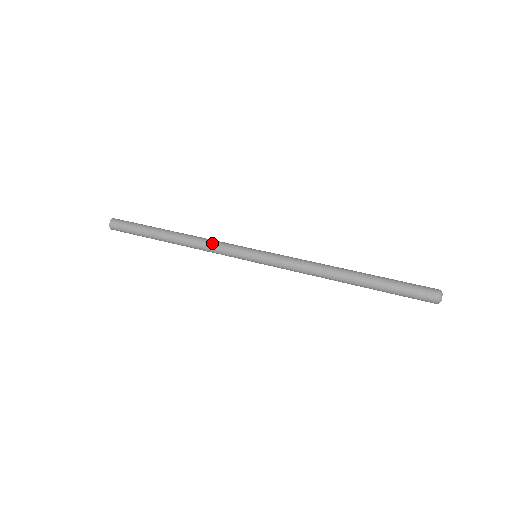
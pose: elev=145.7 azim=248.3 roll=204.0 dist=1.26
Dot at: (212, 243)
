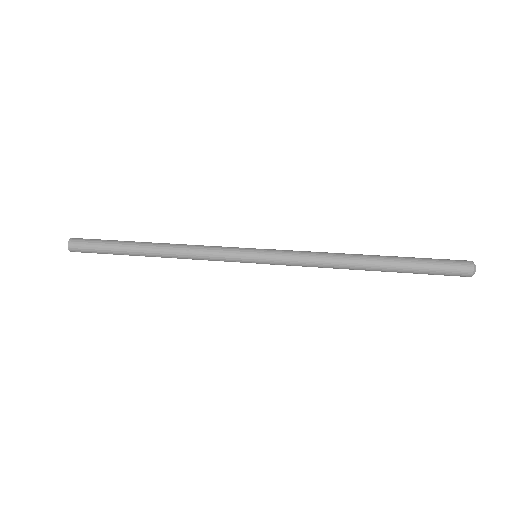
Dot at: (203, 246)
